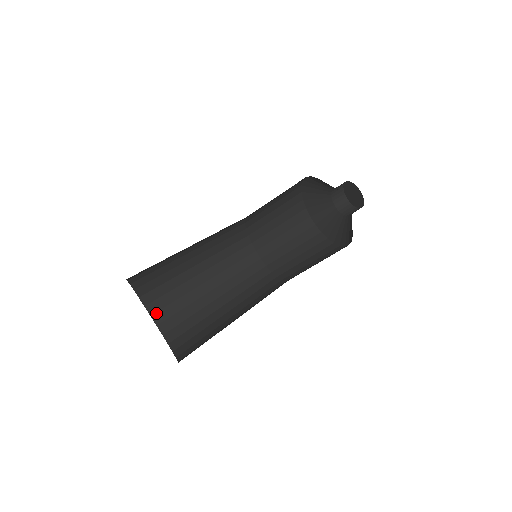
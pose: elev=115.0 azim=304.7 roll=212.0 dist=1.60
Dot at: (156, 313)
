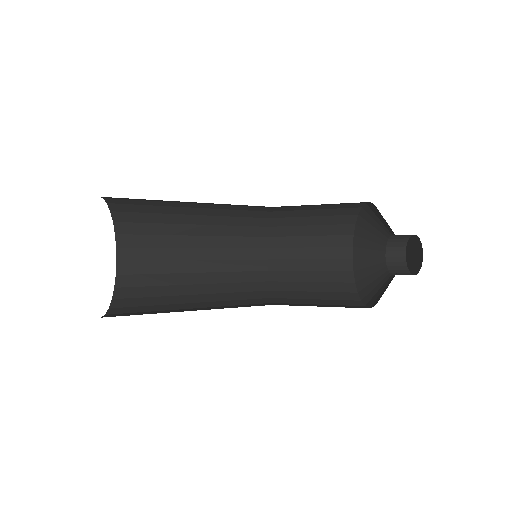
Dot at: (117, 308)
